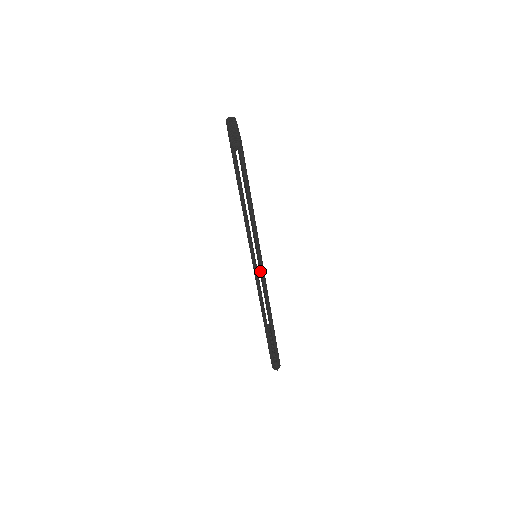
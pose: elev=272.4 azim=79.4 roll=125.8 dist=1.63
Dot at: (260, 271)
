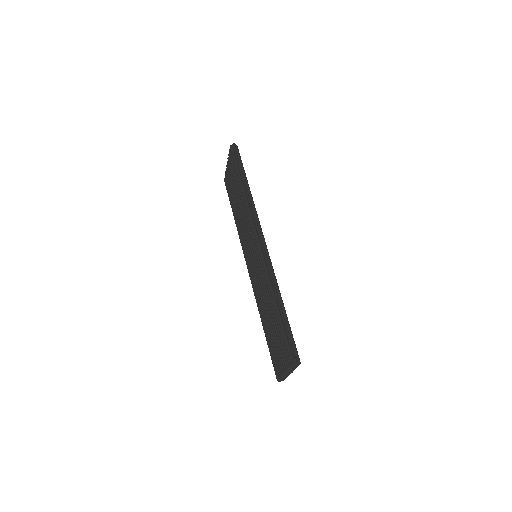
Dot at: (261, 240)
